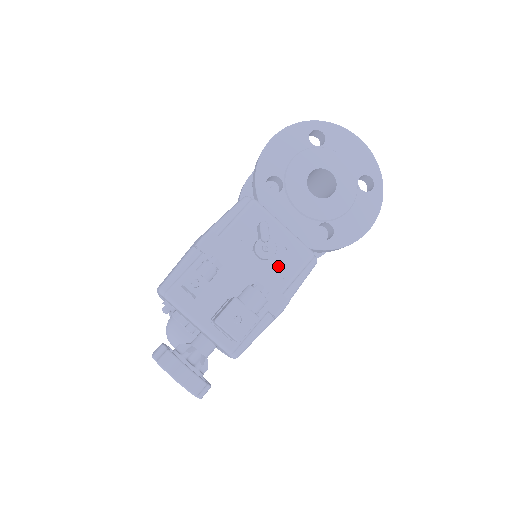
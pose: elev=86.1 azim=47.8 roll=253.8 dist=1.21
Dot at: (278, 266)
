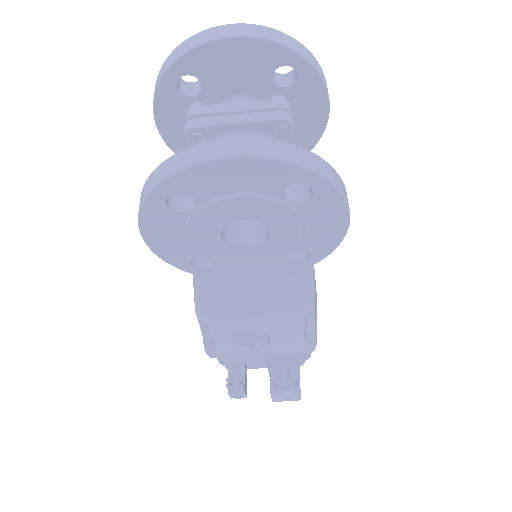
Dot at: (281, 338)
